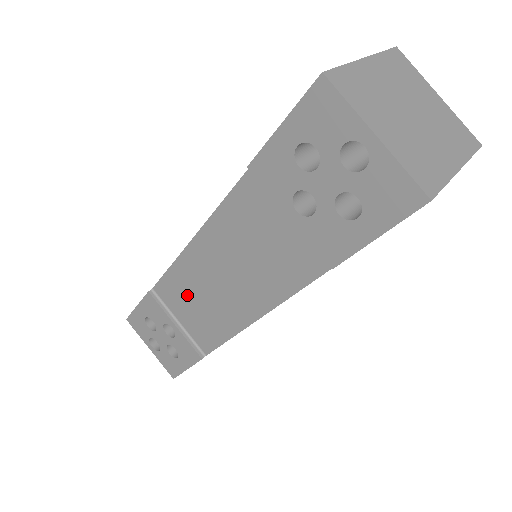
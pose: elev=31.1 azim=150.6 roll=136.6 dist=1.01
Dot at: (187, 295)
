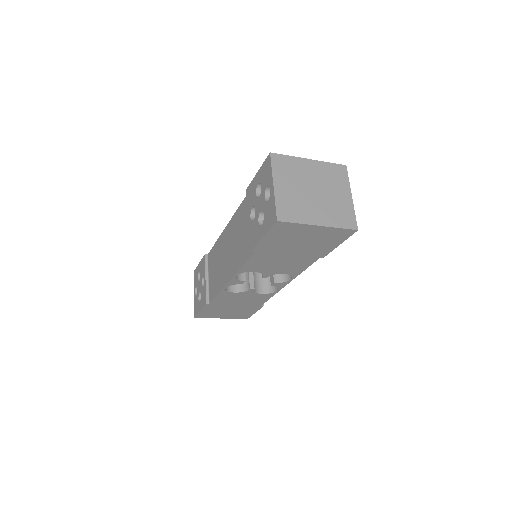
Dot at: (215, 261)
